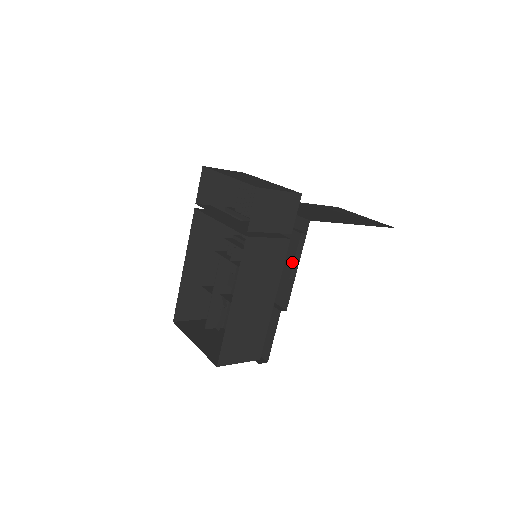
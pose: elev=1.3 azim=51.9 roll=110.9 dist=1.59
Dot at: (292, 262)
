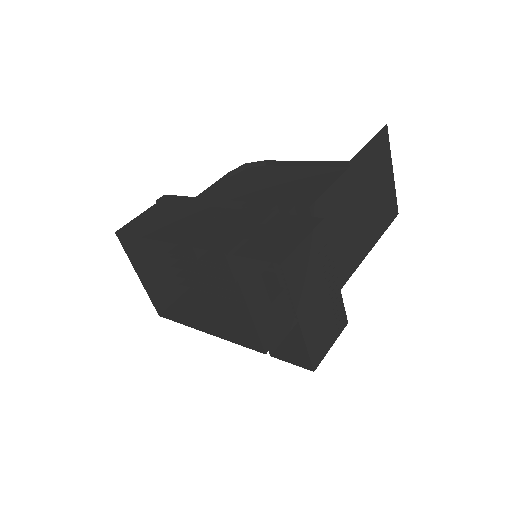
Dot at: occluded
